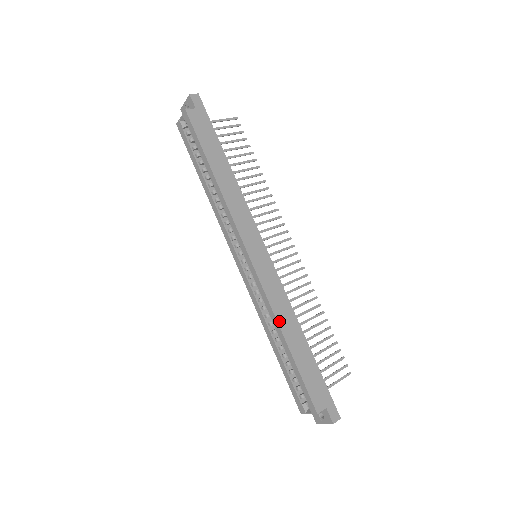
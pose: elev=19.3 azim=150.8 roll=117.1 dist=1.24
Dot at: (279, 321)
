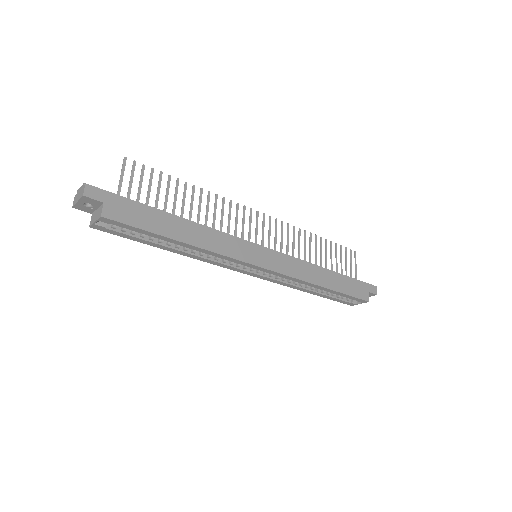
Dot at: (312, 282)
